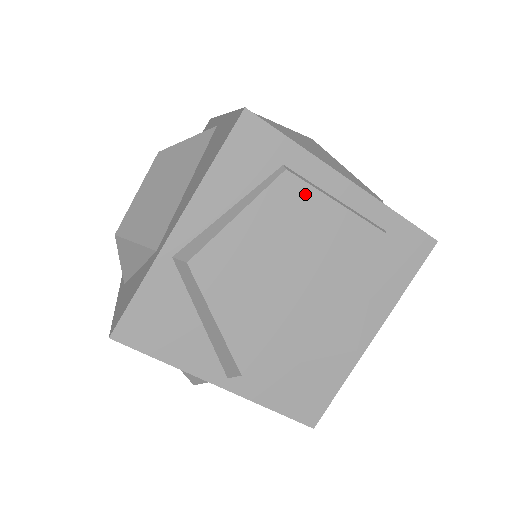
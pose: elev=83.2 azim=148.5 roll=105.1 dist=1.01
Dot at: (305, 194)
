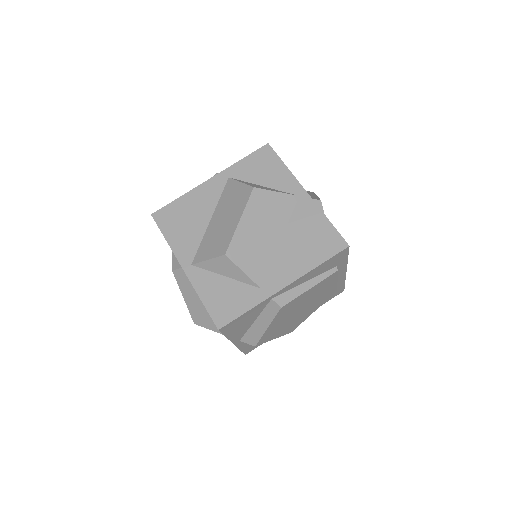
Dot at: (333, 279)
